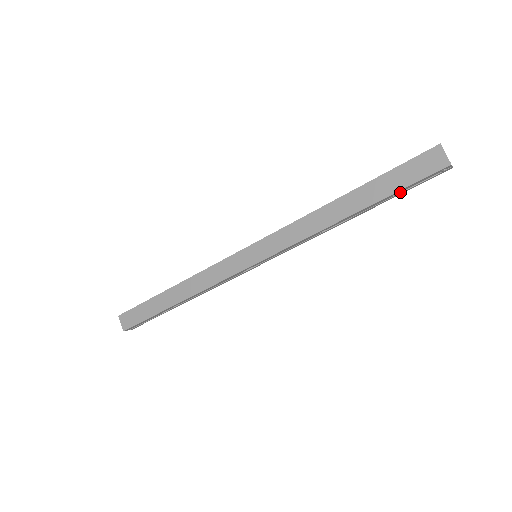
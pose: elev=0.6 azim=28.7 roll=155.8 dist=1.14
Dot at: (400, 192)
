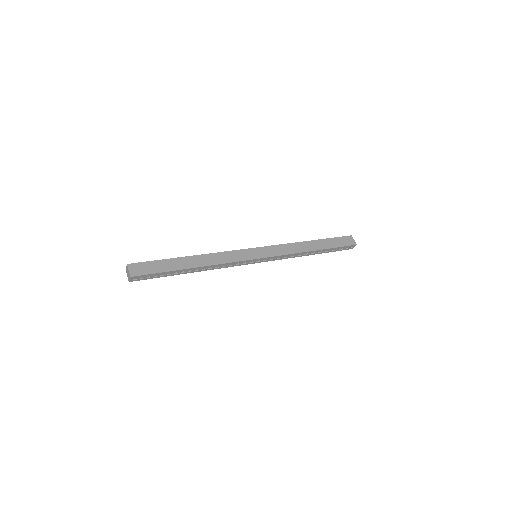
Dot at: (334, 250)
